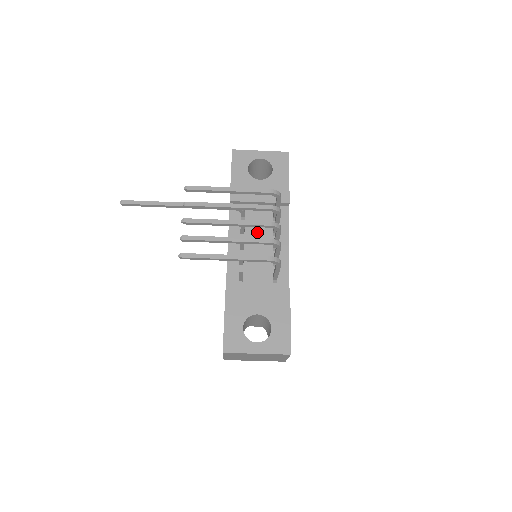
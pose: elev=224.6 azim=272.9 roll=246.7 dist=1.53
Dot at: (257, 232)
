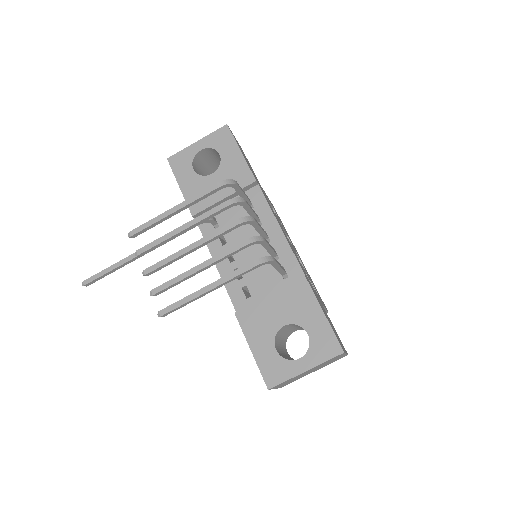
Dot at: (239, 233)
